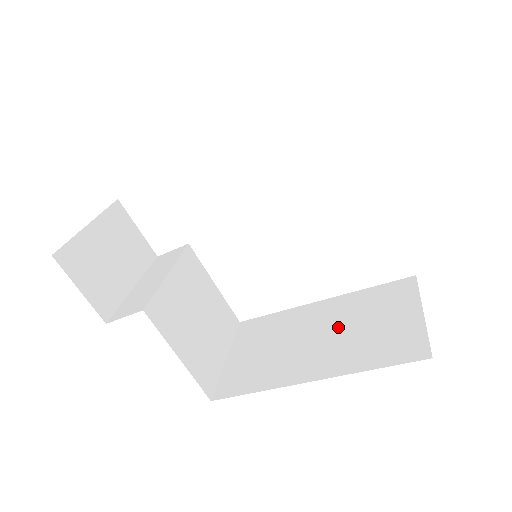
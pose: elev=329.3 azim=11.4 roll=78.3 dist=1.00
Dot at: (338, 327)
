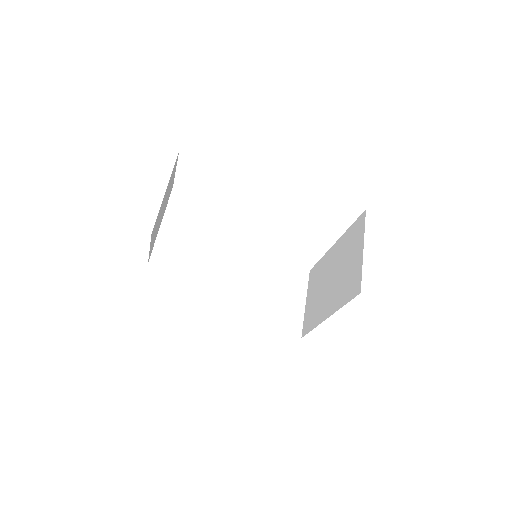
Dot at: (260, 286)
